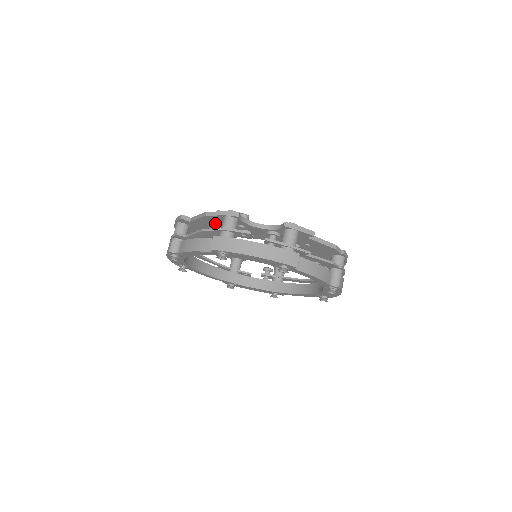
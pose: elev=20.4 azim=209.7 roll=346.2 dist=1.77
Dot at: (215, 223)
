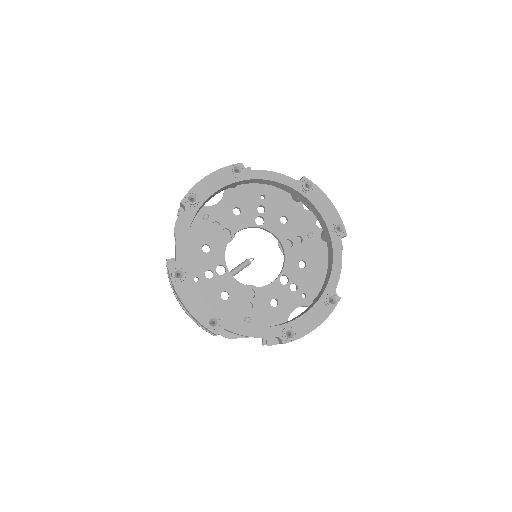
Dot at: (190, 237)
